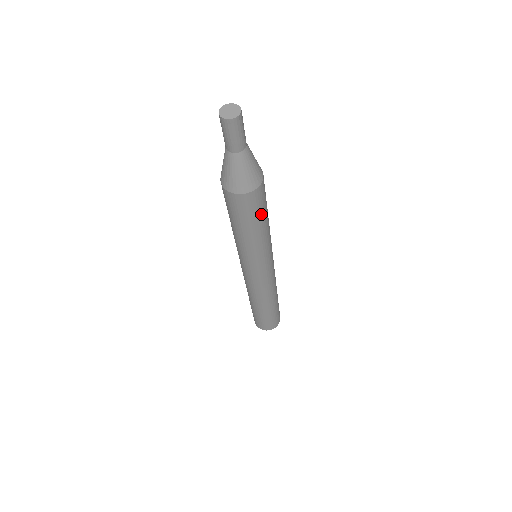
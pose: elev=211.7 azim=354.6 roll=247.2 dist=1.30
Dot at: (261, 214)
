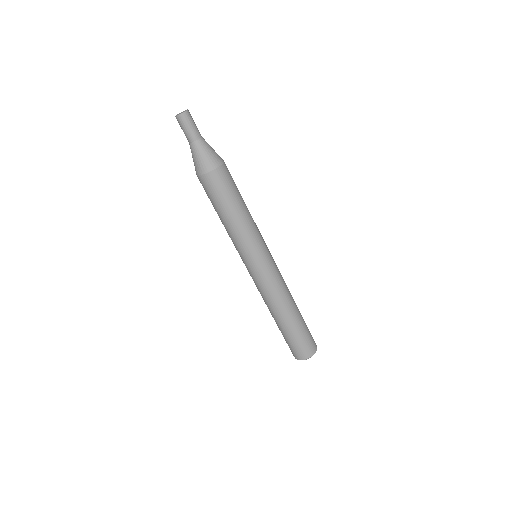
Dot at: (224, 200)
